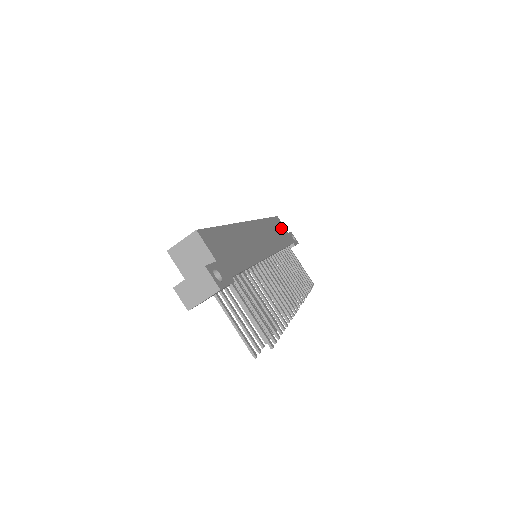
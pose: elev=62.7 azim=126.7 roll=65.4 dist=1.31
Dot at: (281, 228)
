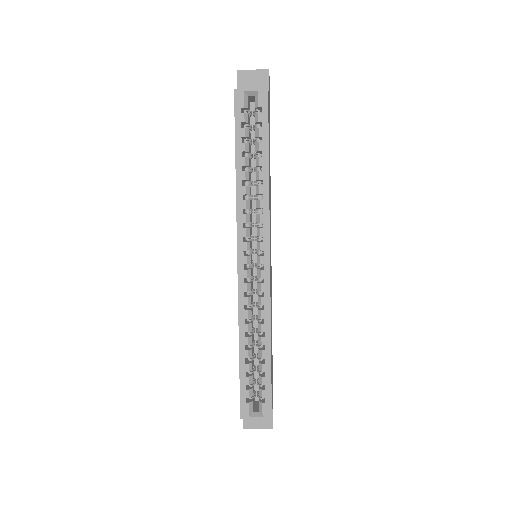
Dot at: occluded
